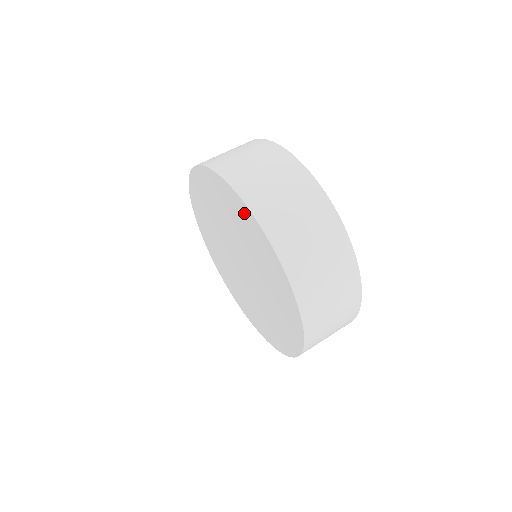
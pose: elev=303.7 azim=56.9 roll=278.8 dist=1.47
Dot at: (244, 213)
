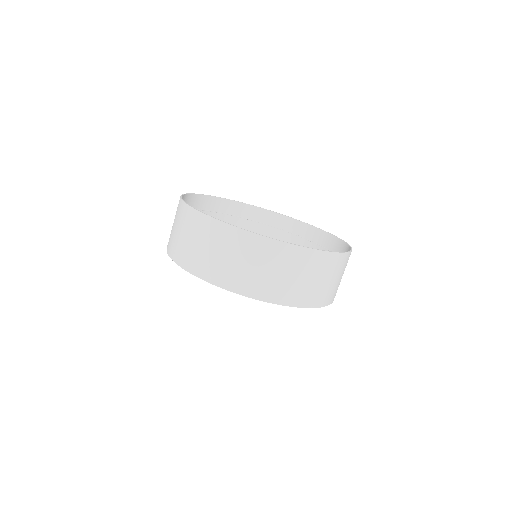
Dot at: occluded
